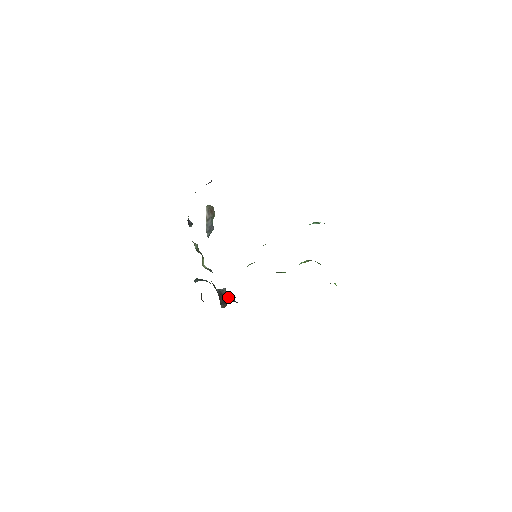
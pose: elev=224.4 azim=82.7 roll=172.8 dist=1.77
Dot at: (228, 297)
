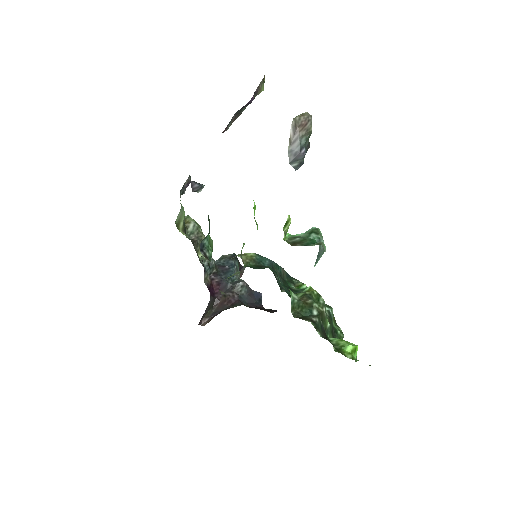
Dot at: (233, 301)
